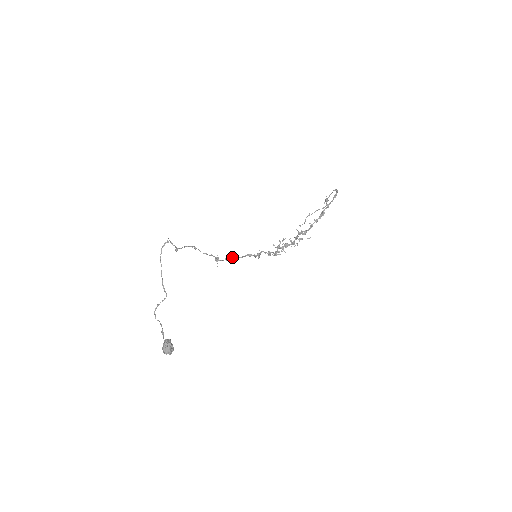
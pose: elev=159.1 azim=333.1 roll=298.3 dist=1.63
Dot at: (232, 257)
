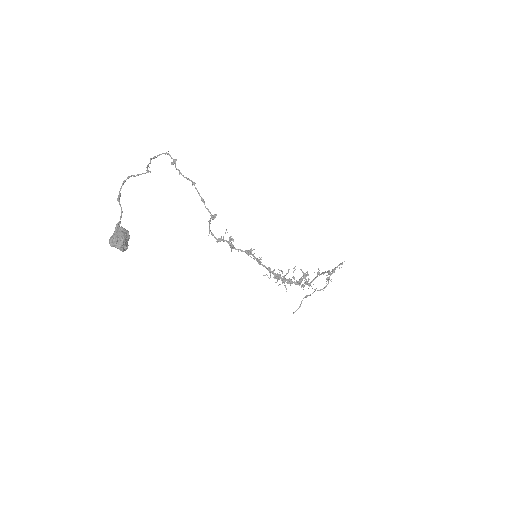
Dot at: (227, 241)
